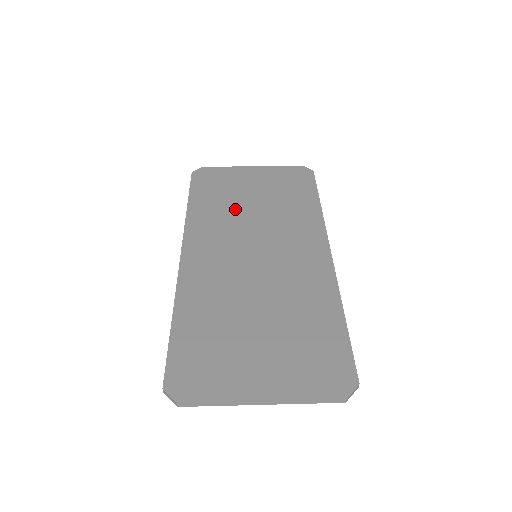
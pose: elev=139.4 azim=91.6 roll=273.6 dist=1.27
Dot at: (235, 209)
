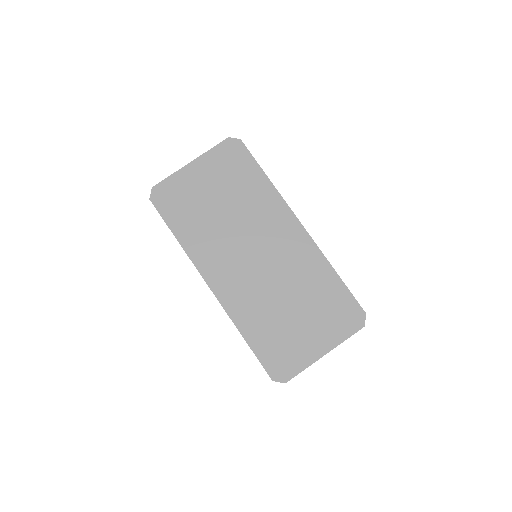
Dot at: (213, 221)
